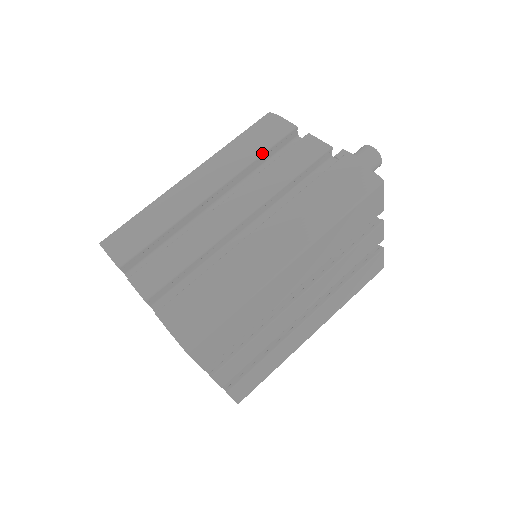
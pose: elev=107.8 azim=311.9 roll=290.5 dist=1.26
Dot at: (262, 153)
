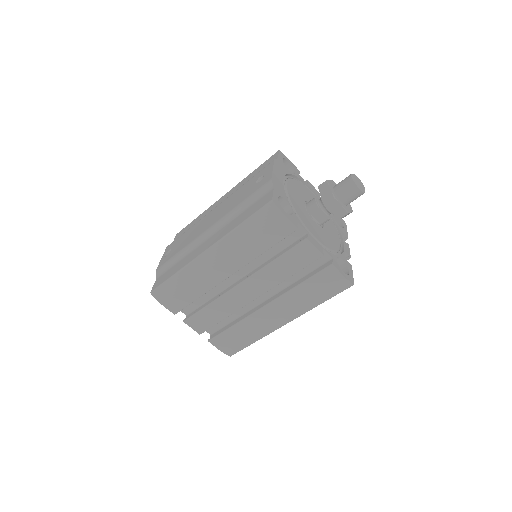
Dot at: (268, 249)
